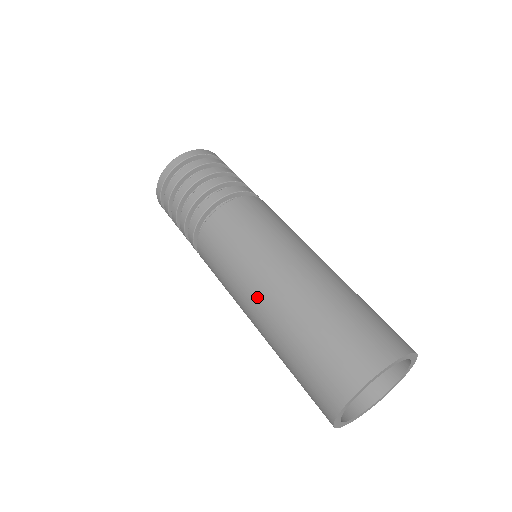
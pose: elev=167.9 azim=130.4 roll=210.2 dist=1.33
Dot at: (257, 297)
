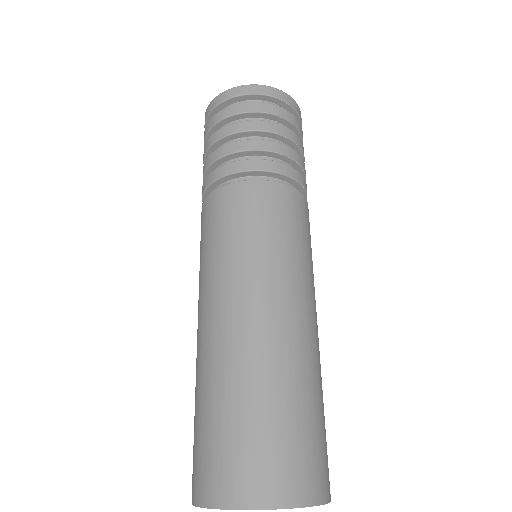
Dot at: (207, 316)
